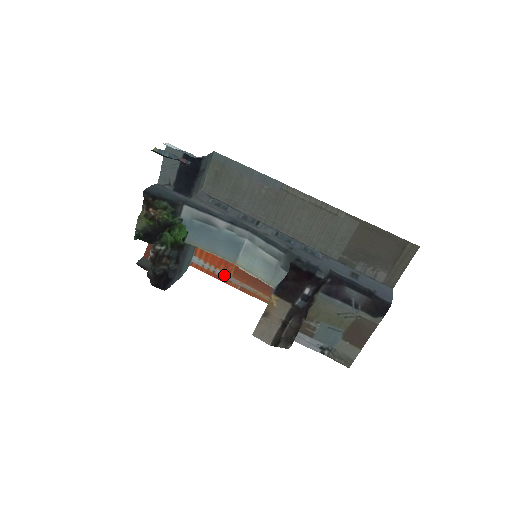
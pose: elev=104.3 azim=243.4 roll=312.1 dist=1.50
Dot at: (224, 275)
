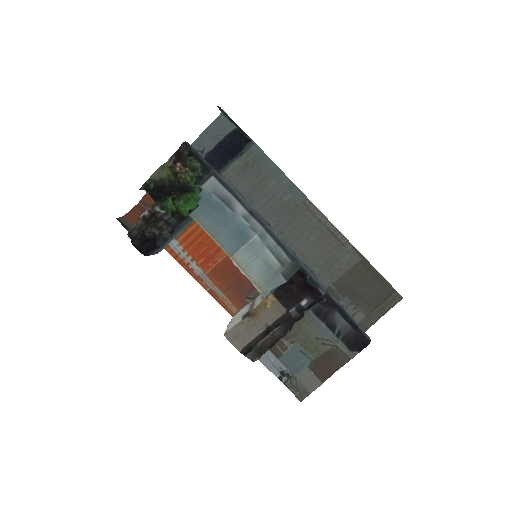
Dot at: (198, 271)
